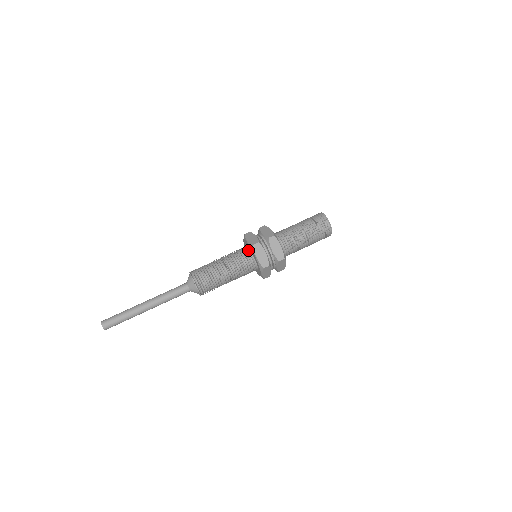
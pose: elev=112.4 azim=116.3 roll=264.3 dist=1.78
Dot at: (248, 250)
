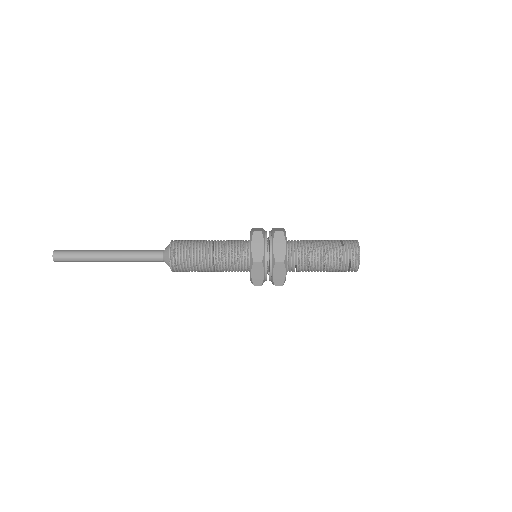
Dot at: (248, 241)
